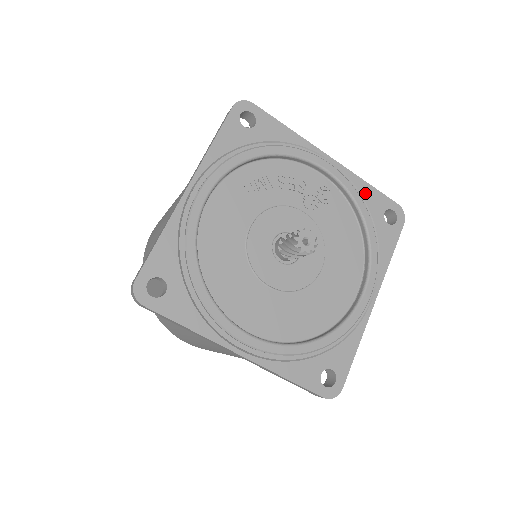
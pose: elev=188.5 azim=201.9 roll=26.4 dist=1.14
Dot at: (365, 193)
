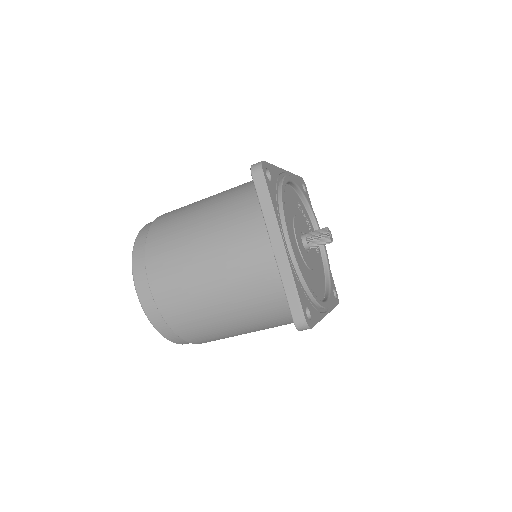
Dot at: occluded
